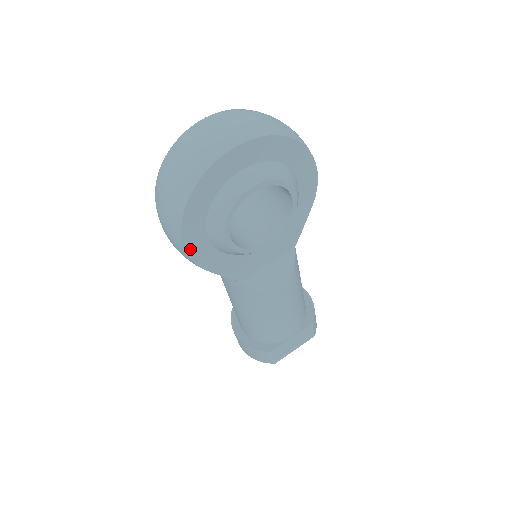
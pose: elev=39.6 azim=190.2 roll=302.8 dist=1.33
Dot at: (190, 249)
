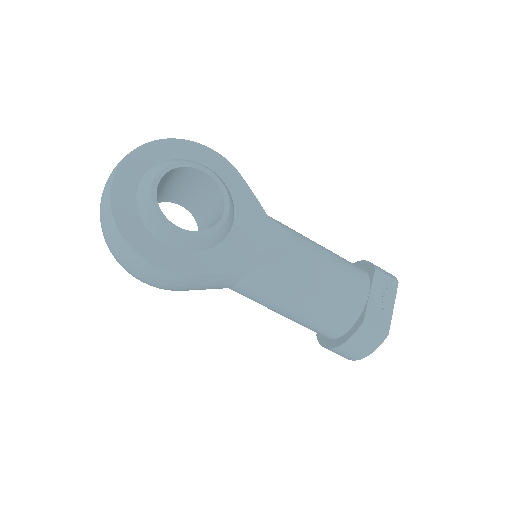
Dot at: (160, 263)
